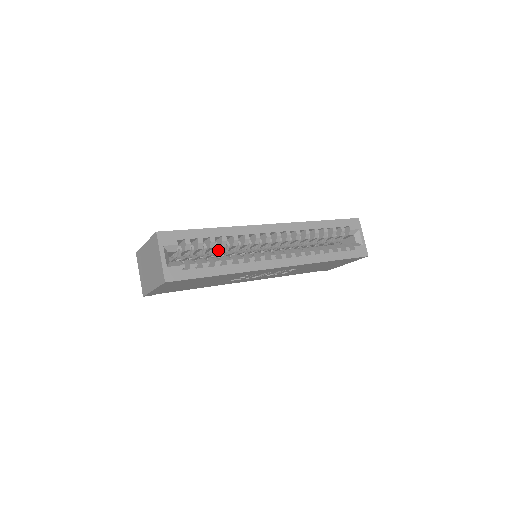
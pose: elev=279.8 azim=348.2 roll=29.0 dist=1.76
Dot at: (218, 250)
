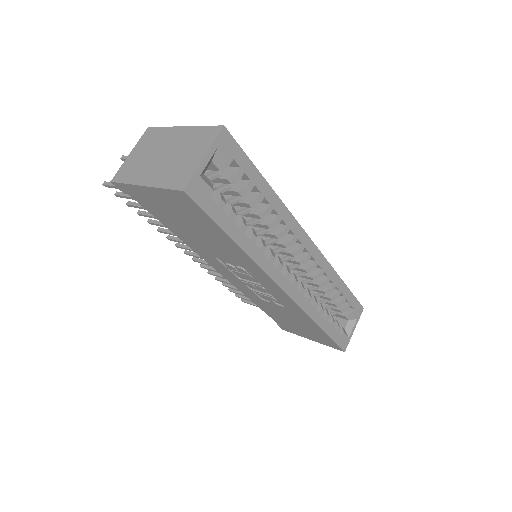
Dot at: (246, 214)
